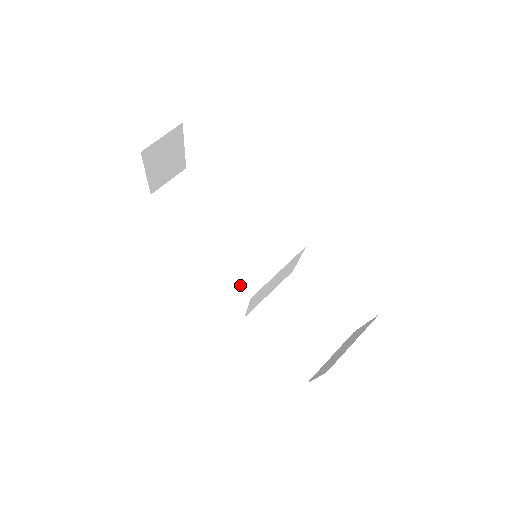
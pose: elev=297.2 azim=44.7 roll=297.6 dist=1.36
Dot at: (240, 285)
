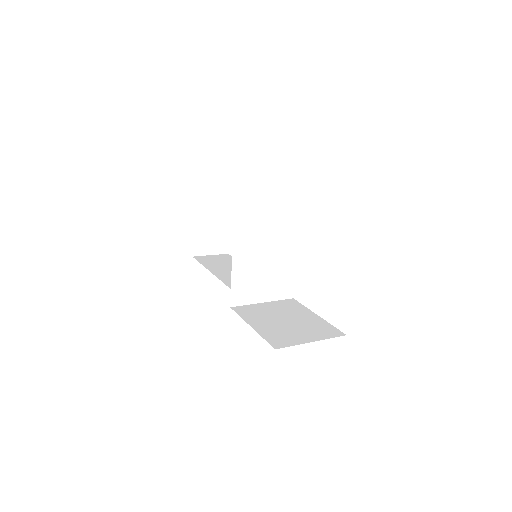
Dot at: occluded
